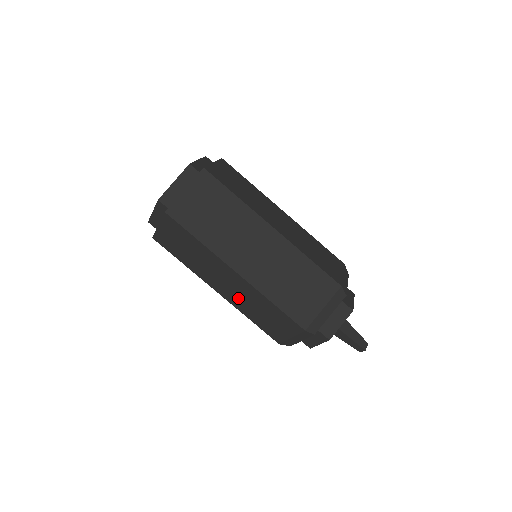
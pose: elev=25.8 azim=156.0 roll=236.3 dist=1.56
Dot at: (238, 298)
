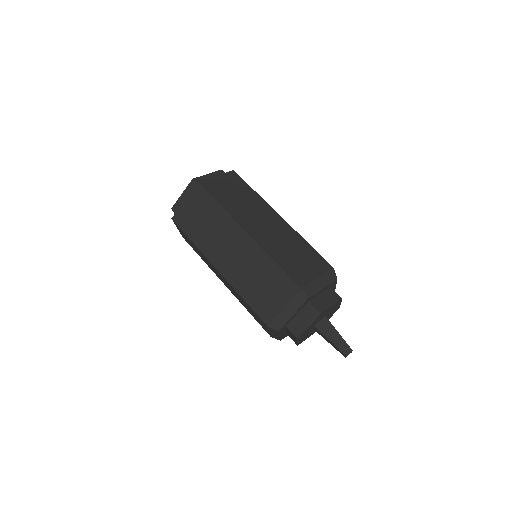
Dot at: (233, 292)
